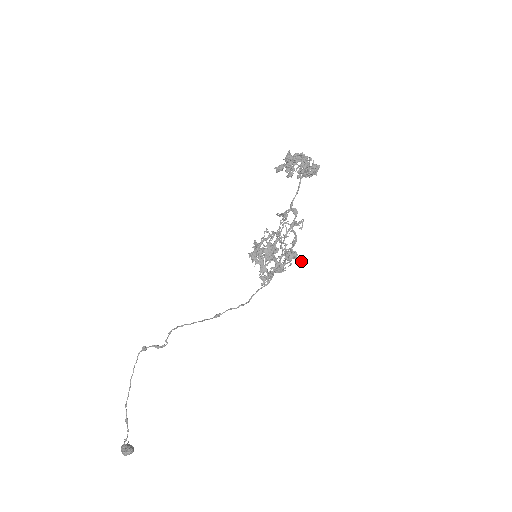
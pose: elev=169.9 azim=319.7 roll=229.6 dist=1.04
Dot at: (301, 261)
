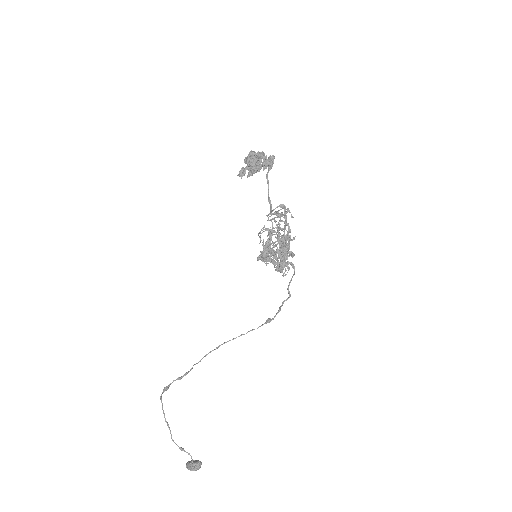
Dot at: (294, 239)
